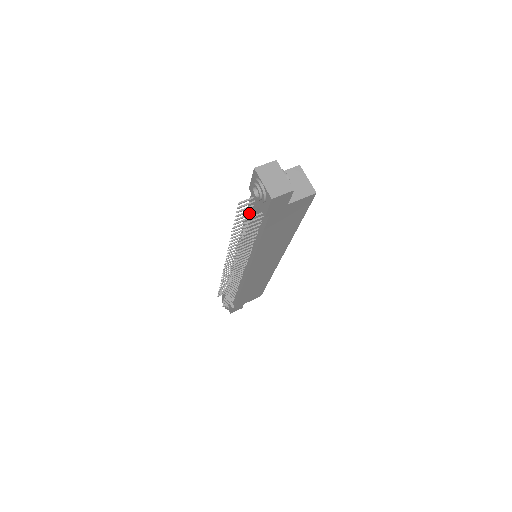
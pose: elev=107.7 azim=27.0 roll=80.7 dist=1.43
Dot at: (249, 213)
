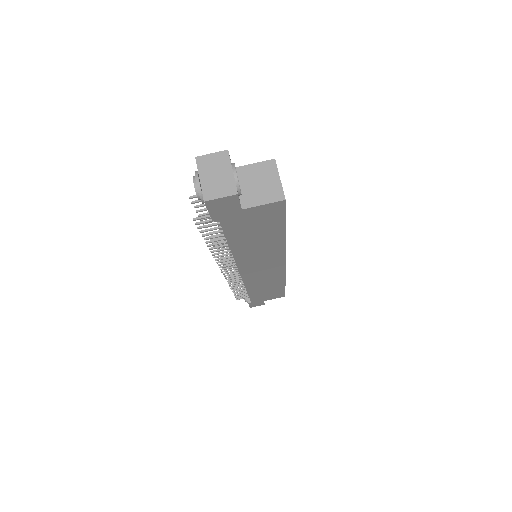
Dot at: occluded
